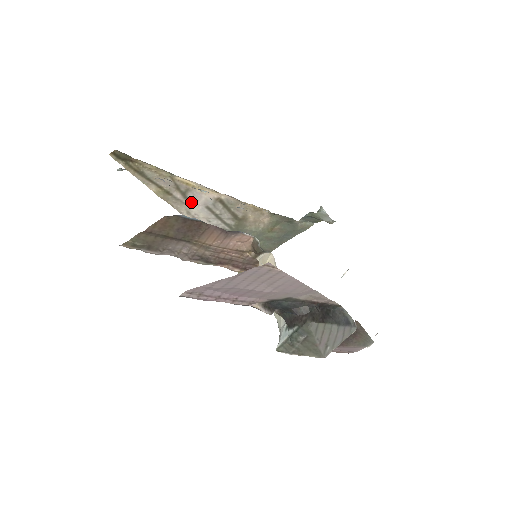
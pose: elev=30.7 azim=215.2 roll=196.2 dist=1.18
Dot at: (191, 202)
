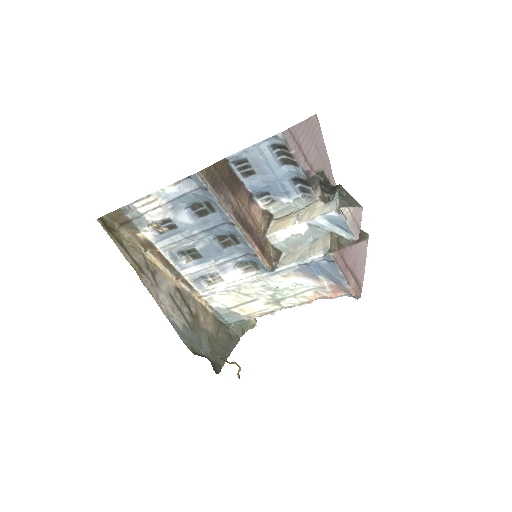
Dot at: (158, 286)
